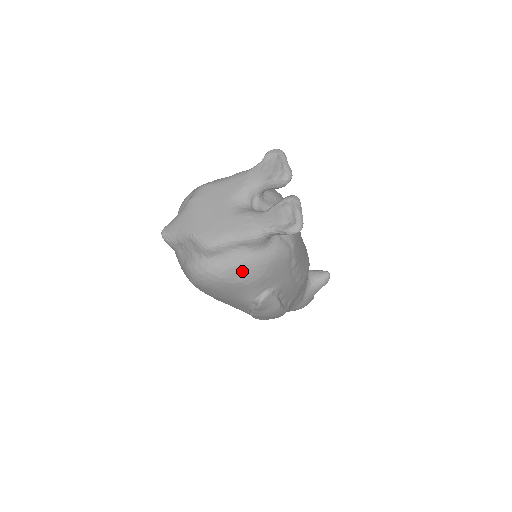
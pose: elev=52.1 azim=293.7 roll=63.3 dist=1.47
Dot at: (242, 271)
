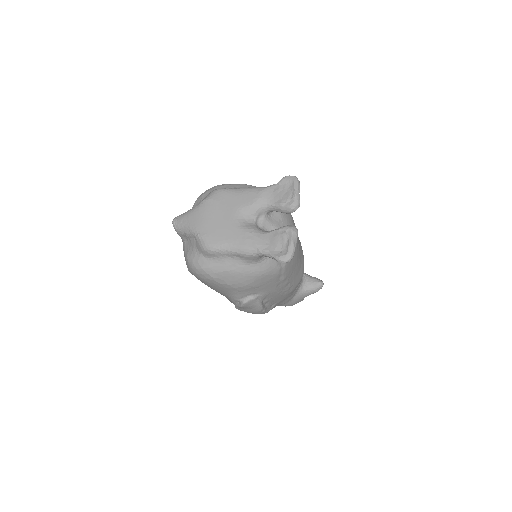
Dot at: (232, 277)
